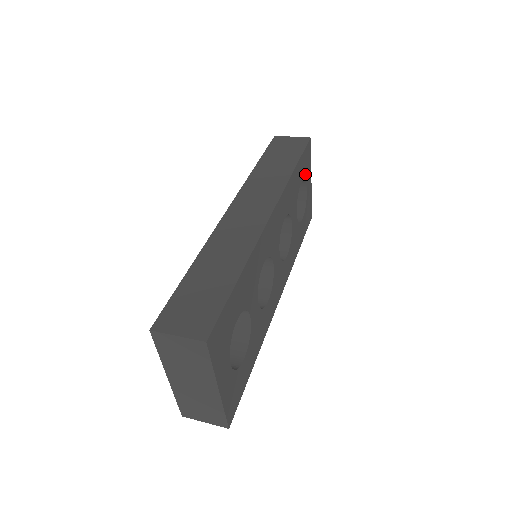
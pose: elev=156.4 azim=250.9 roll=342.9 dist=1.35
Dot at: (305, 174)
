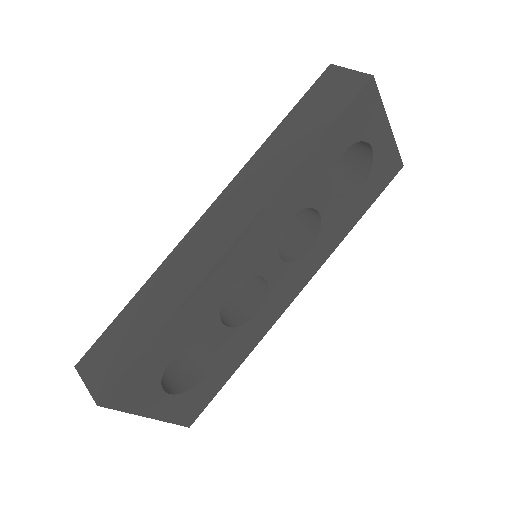
Dot at: (360, 133)
